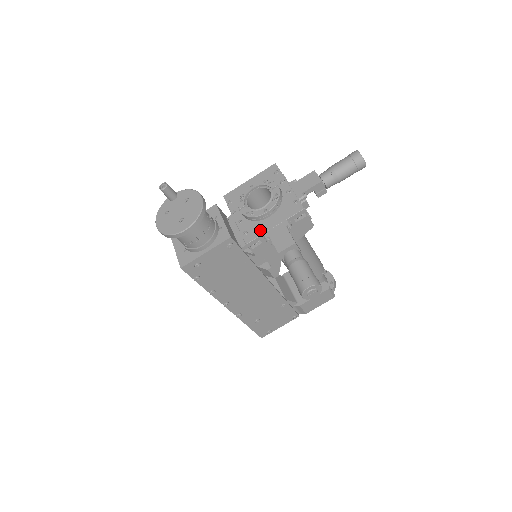
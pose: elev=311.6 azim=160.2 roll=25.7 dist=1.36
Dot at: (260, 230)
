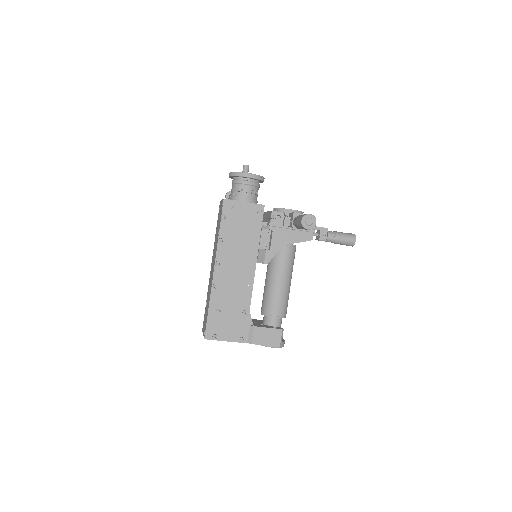
Dot at: (284, 212)
